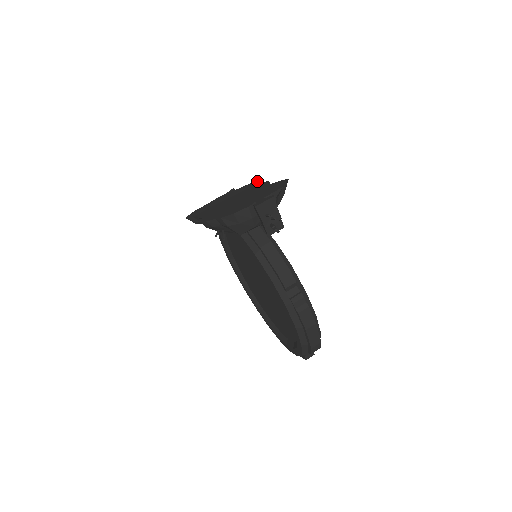
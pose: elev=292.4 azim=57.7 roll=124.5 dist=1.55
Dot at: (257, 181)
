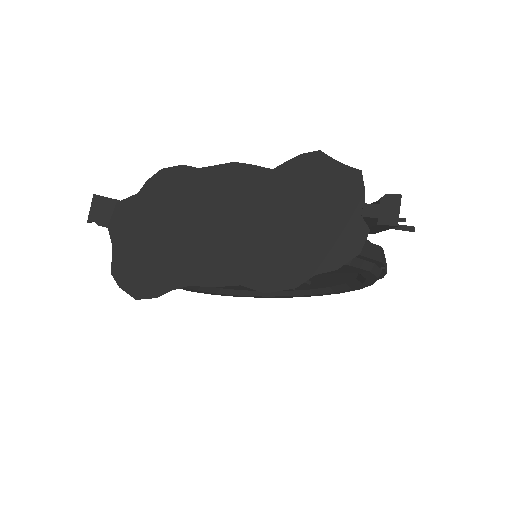
Dot at: (174, 167)
